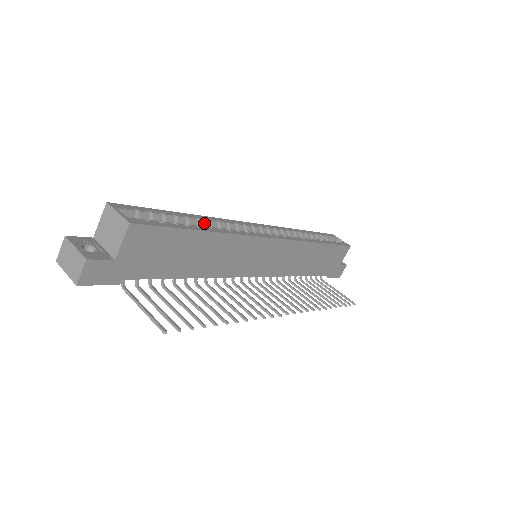
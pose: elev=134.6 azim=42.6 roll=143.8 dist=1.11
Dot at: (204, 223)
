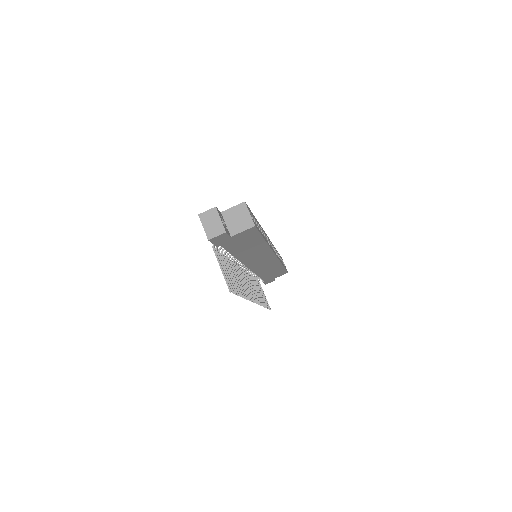
Dot at: (260, 230)
